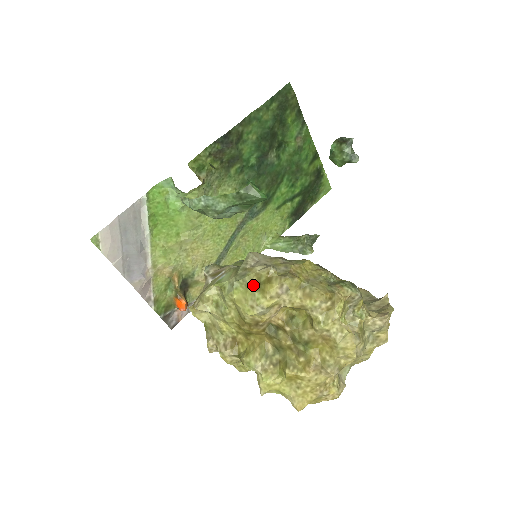
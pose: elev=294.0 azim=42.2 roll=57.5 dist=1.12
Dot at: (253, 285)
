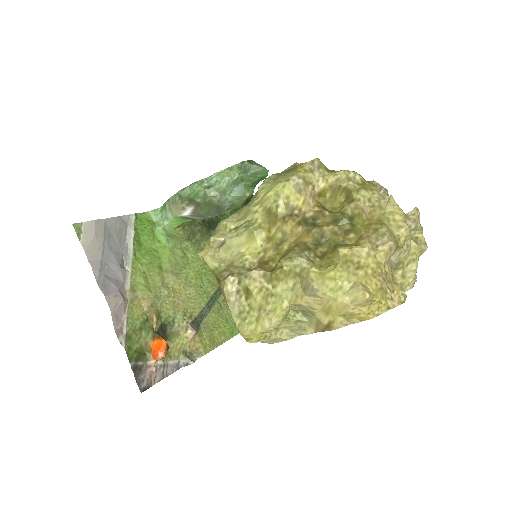
Dot at: (282, 174)
